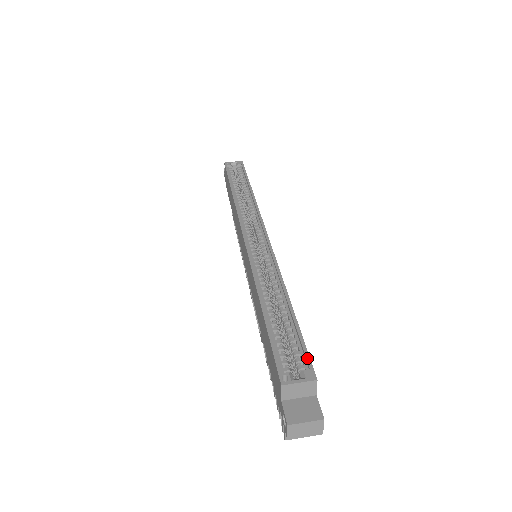
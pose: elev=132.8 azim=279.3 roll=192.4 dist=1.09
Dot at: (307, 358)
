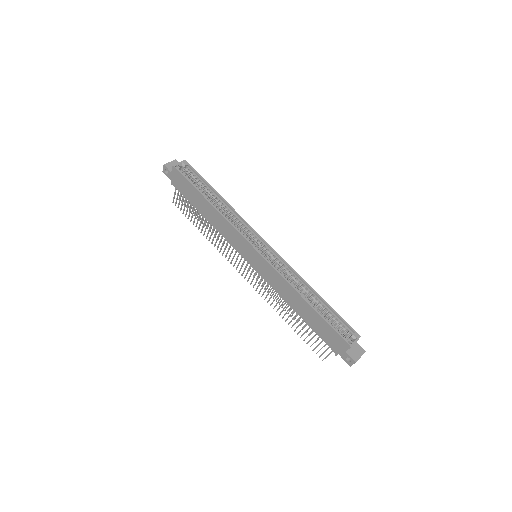
Dot at: (350, 327)
